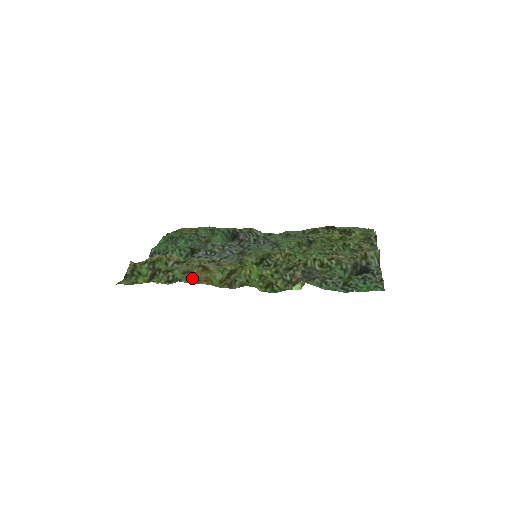
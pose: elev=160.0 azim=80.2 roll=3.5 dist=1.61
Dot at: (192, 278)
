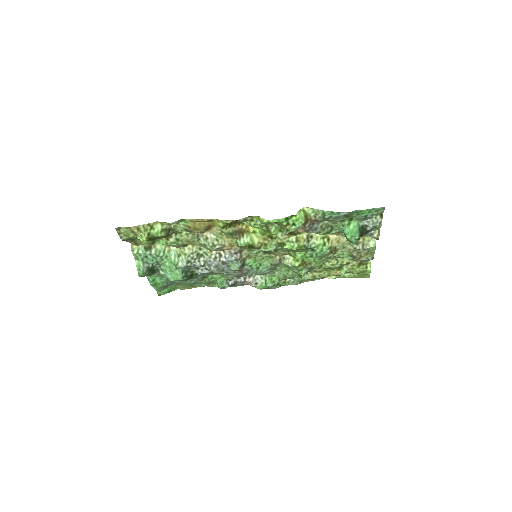
Dot at: (195, 225)
